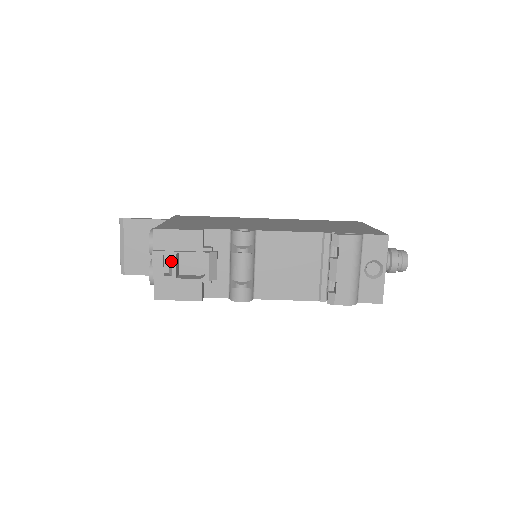
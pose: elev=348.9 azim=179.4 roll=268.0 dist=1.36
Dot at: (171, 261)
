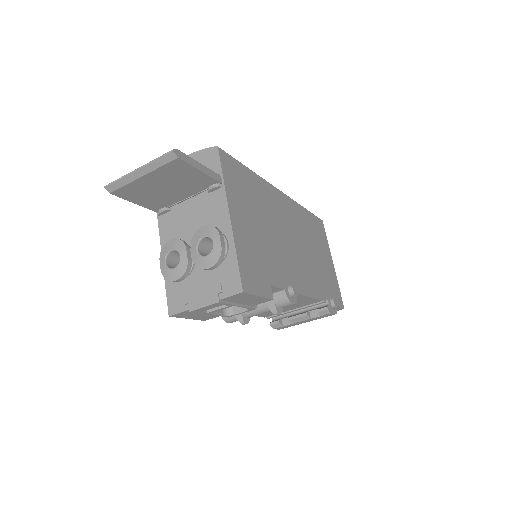
Dot at: (222, 306)
